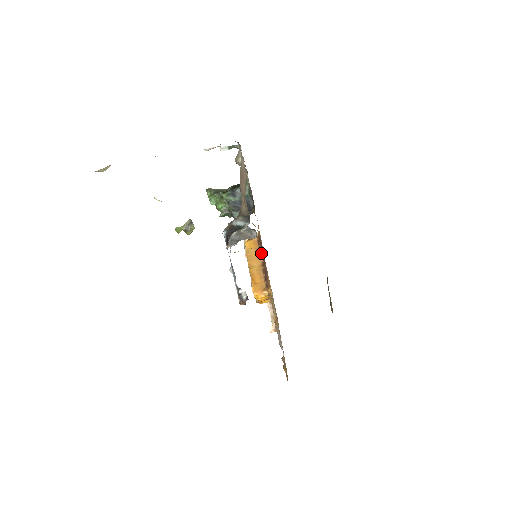
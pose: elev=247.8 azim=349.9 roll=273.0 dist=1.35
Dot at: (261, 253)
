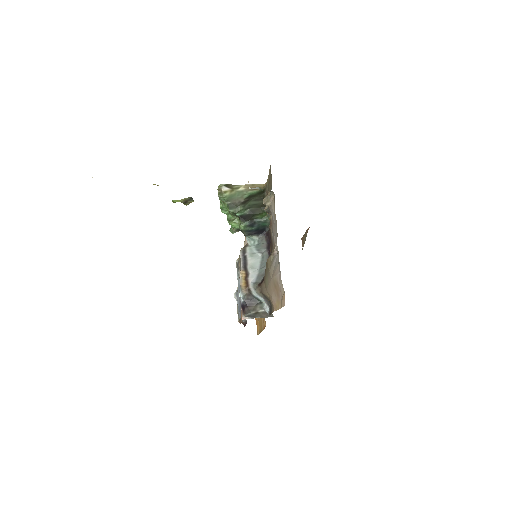
Dot at: occluded
